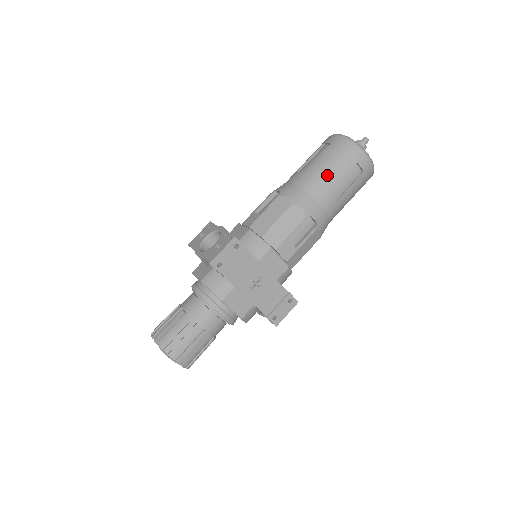
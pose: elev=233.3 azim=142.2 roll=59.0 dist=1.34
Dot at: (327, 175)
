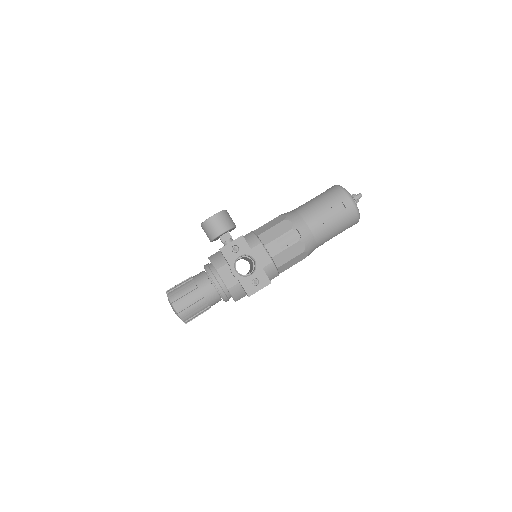
Dot at: (333, 234)
